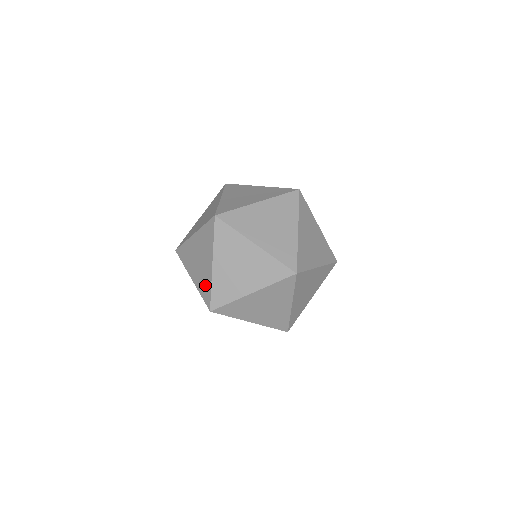
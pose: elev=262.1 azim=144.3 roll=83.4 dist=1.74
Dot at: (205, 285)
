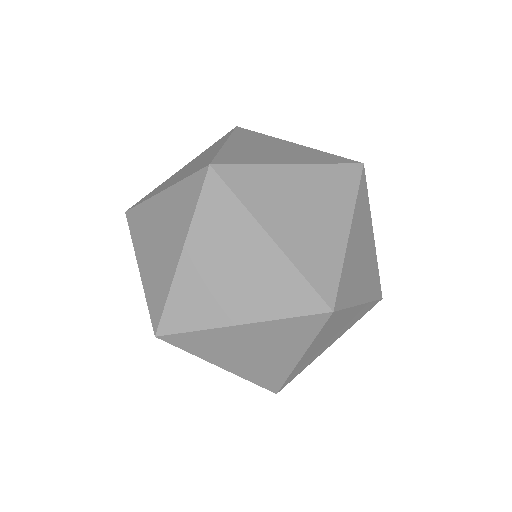
Dot at: (158, 286)
